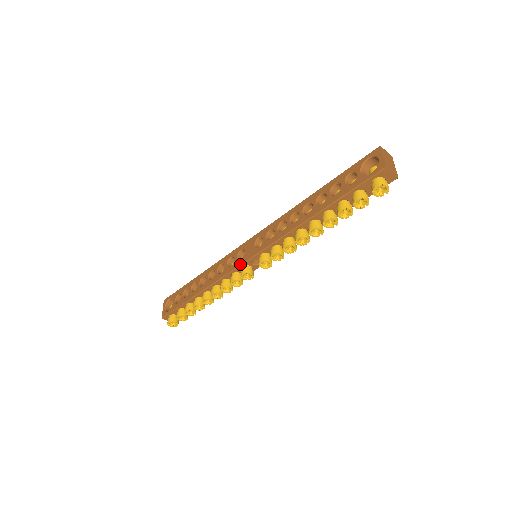
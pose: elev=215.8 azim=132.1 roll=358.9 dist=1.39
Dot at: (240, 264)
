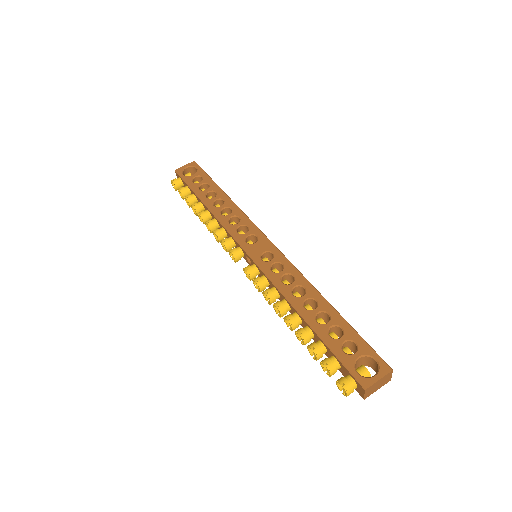
Dot at: (241, 244)
